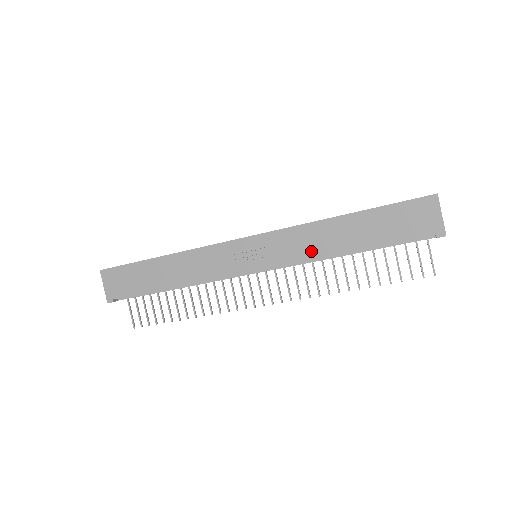
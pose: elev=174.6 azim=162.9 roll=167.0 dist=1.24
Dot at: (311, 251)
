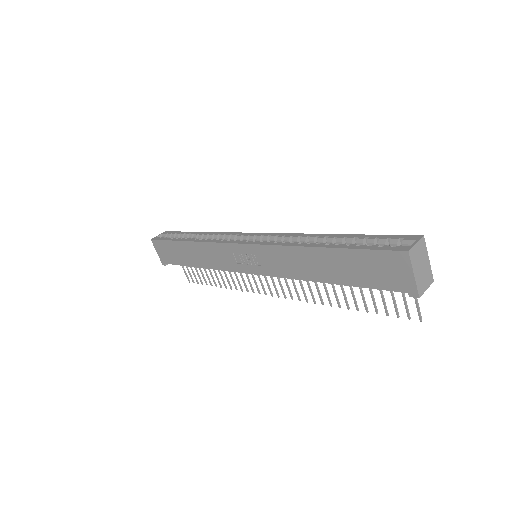
Dot at: (292, 272)
